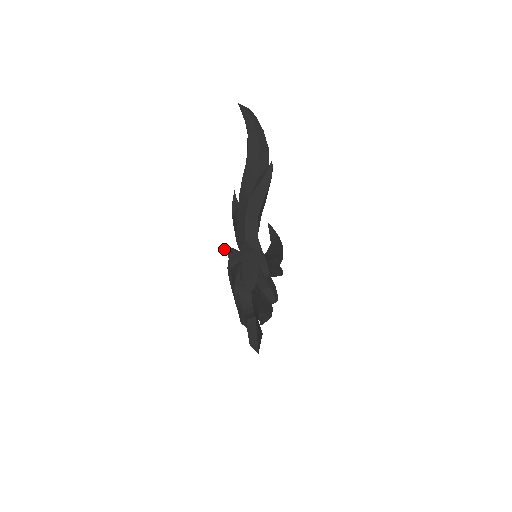
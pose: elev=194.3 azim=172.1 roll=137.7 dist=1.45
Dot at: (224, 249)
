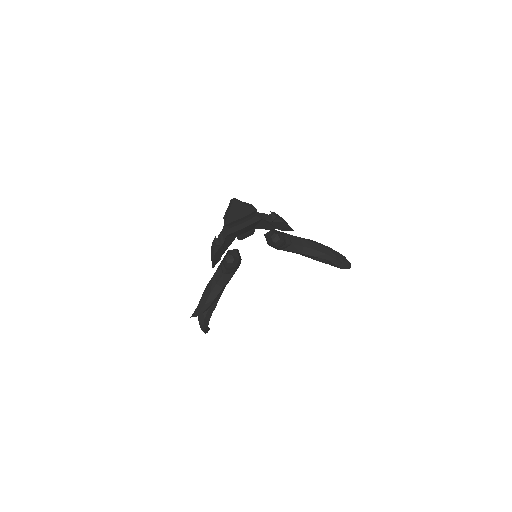
Dot at: occluded
